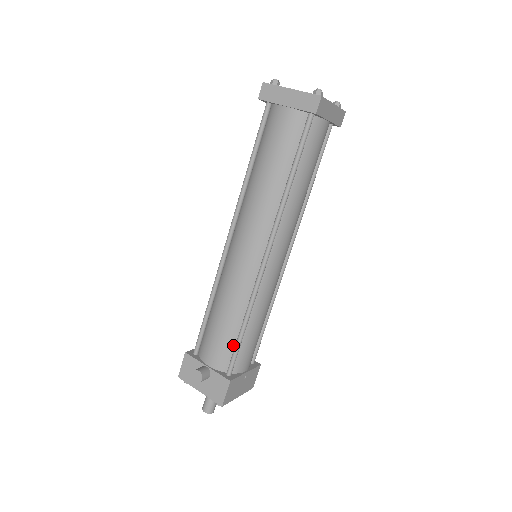
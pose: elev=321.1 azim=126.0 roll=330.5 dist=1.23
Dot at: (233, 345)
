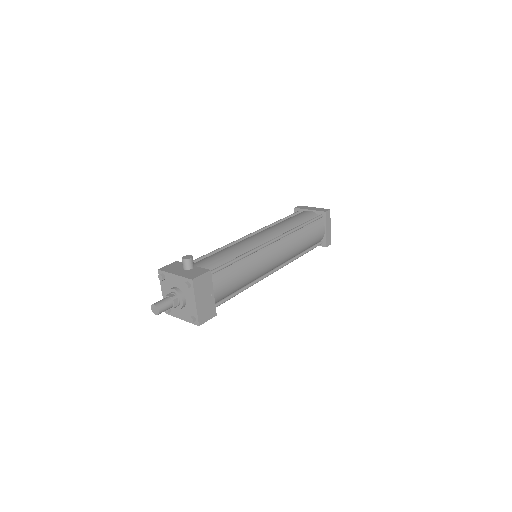
Dot at: occluded
